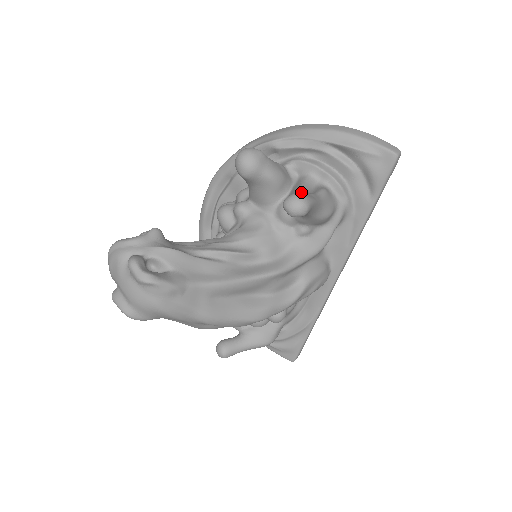
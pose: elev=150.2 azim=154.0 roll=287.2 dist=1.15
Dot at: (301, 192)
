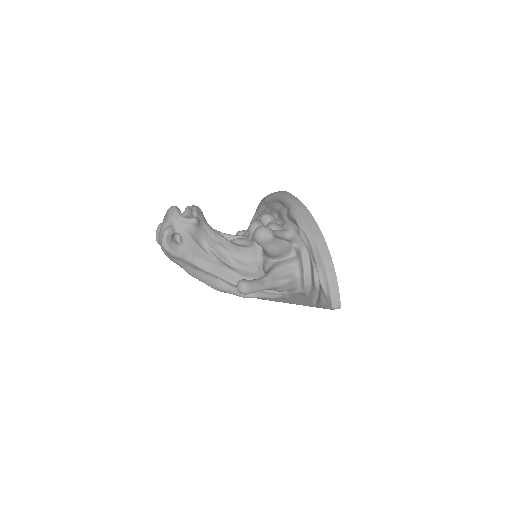
Dot at: (272, 273)
